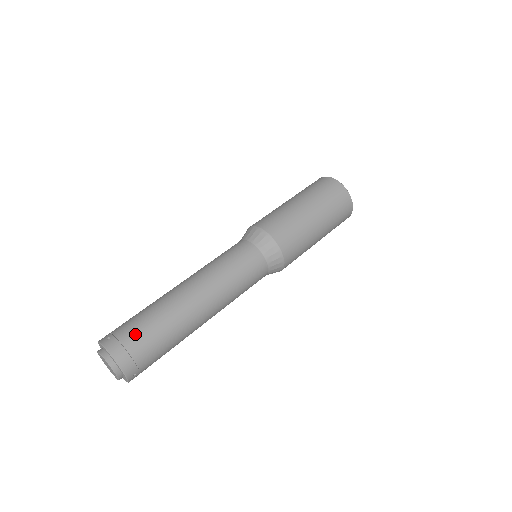
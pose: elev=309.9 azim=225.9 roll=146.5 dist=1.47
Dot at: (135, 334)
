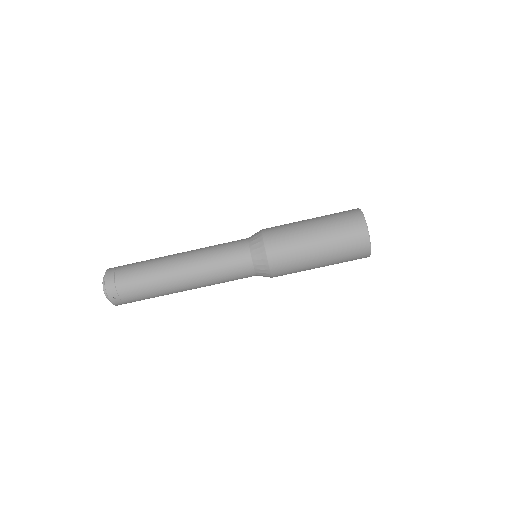
Dot at: (135, 301)
